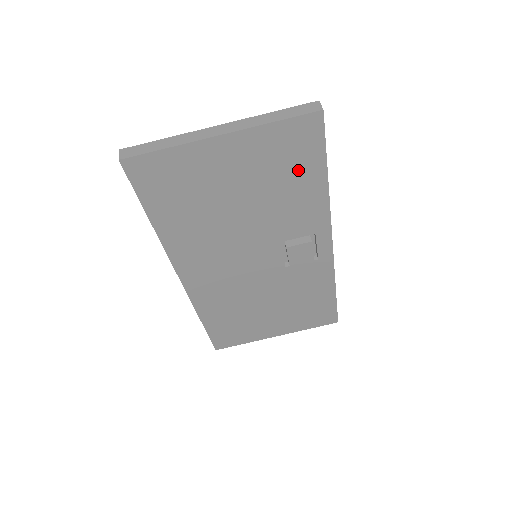
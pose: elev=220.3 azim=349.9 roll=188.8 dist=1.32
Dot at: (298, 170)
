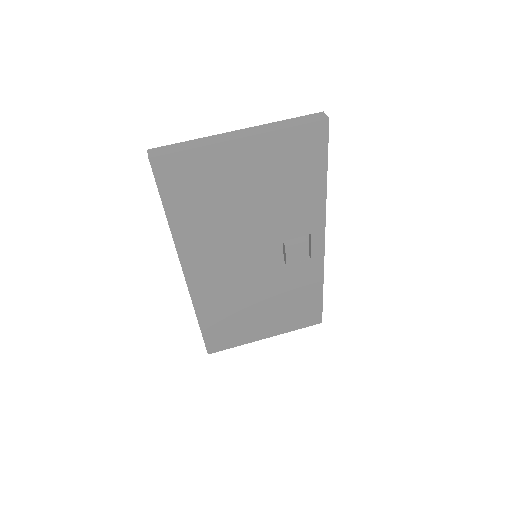
Dot at: (303, 173)
